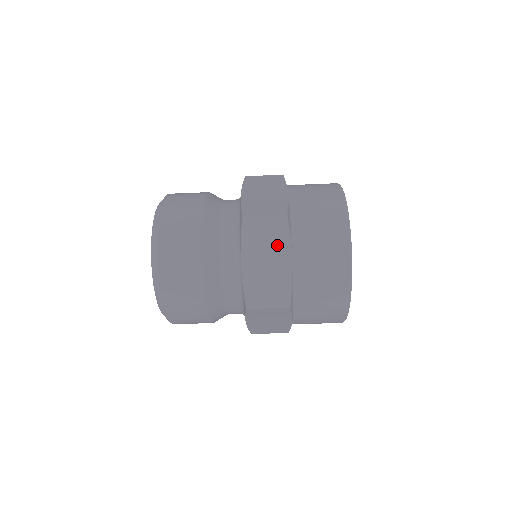
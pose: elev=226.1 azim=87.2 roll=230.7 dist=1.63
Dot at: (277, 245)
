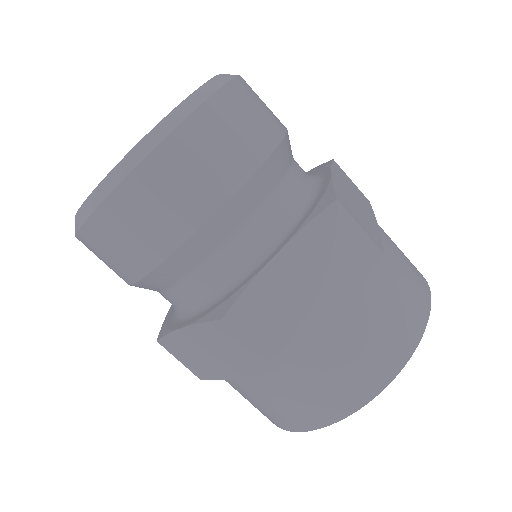
Dot at: (338, 277)
